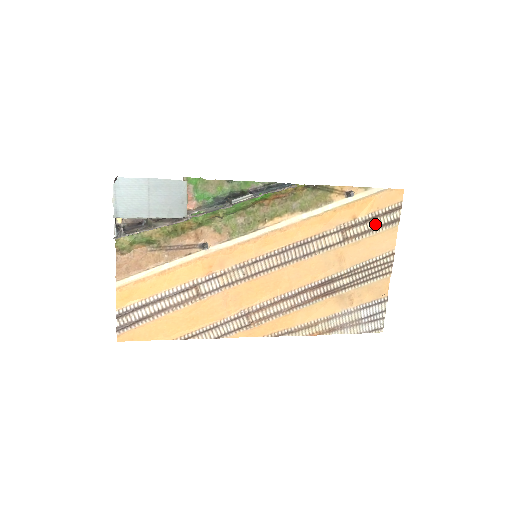
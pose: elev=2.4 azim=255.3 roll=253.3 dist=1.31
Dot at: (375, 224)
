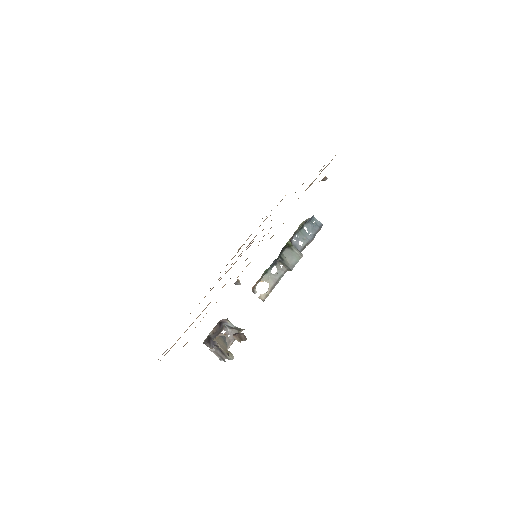
Dot at: occluded
